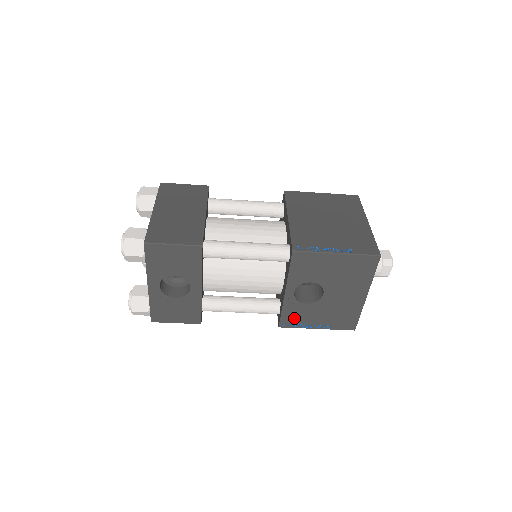
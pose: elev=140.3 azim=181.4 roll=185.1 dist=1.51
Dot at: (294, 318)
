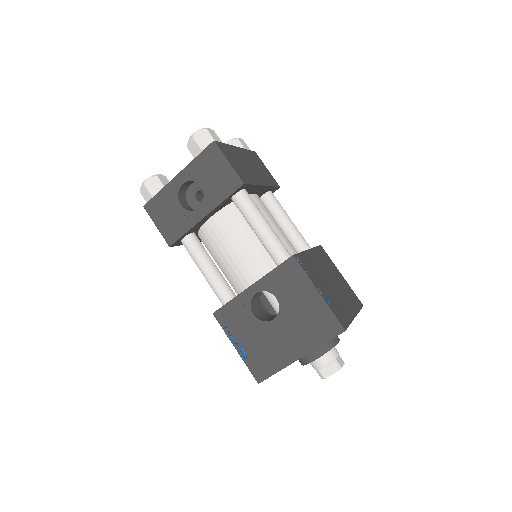
Dot at: (232, 318)
